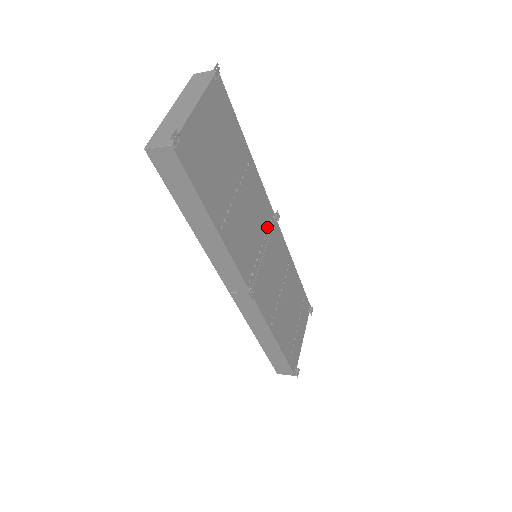
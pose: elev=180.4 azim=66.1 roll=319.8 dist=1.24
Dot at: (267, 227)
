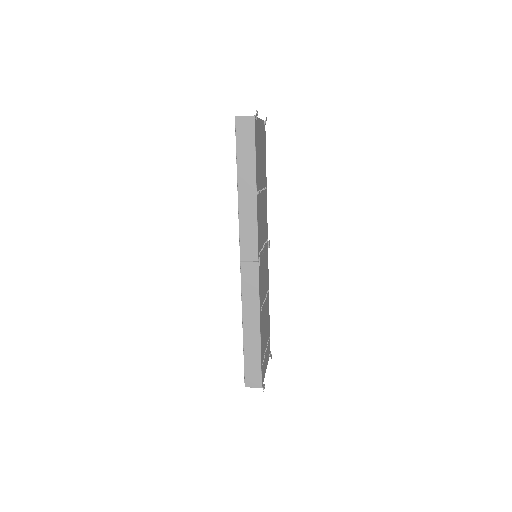
Dot at: (265, 241)
